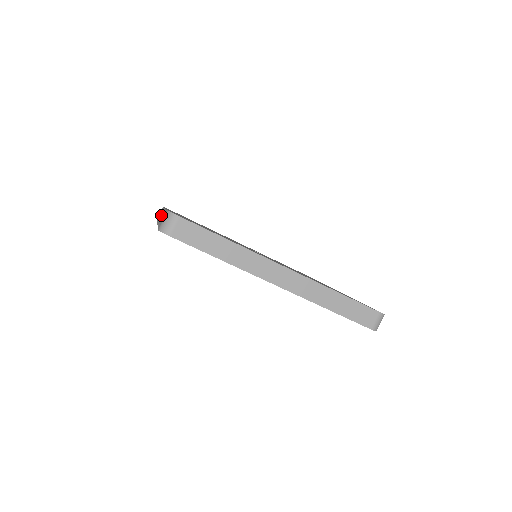
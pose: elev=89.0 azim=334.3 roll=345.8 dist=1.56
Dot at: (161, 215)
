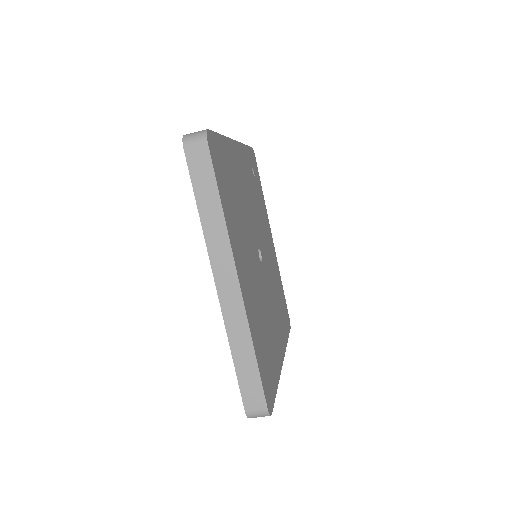
Dot at: (231, 294)
